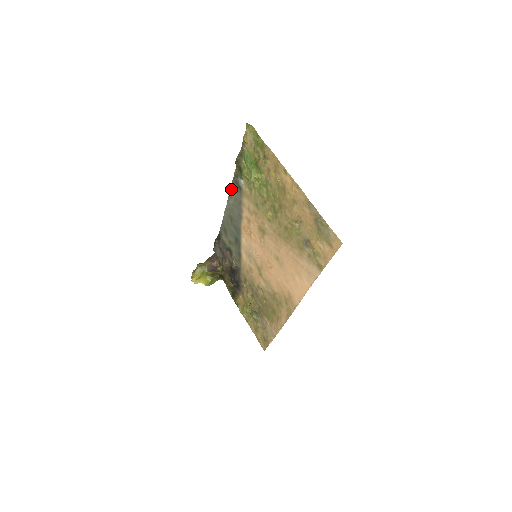
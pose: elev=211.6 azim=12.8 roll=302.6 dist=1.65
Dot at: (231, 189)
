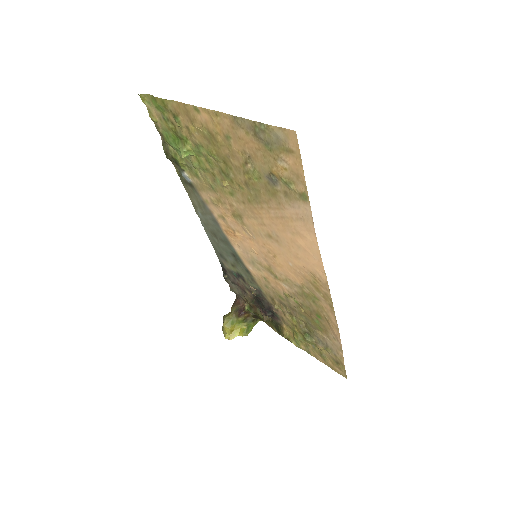
Dot at: (189, 197)
